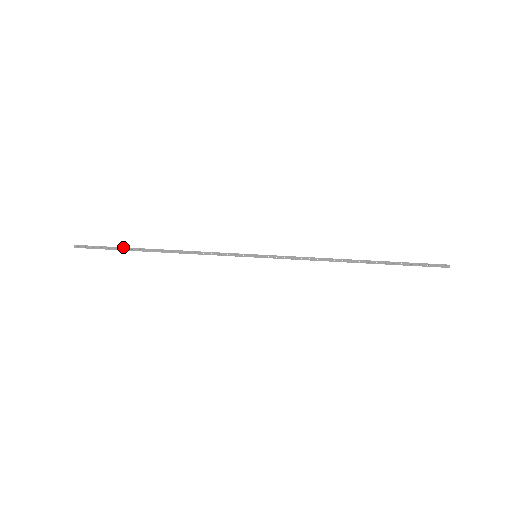
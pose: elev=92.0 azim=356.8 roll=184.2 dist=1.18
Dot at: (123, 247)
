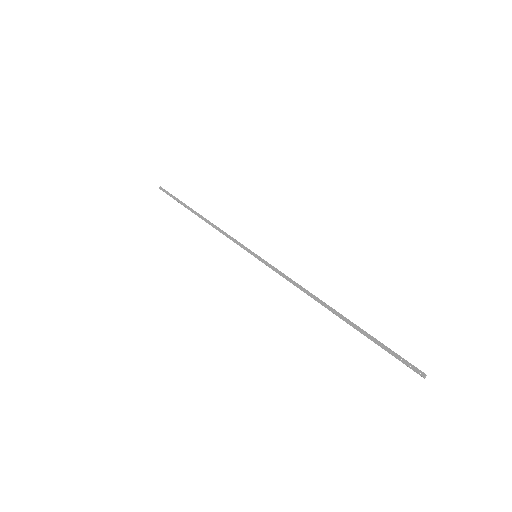
Dot at: (182, 202)
